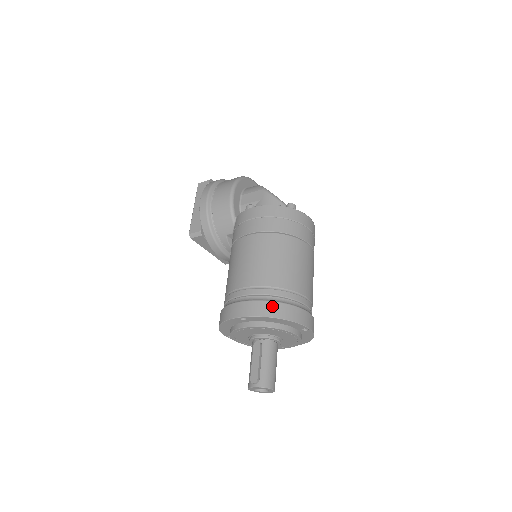
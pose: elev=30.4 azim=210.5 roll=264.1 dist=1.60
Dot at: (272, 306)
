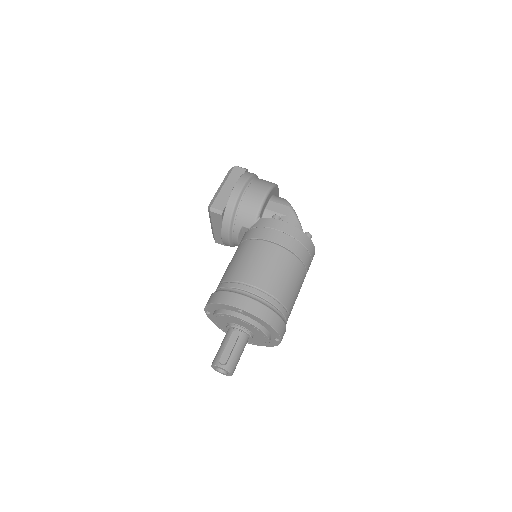
Dot at: (268, 312)
